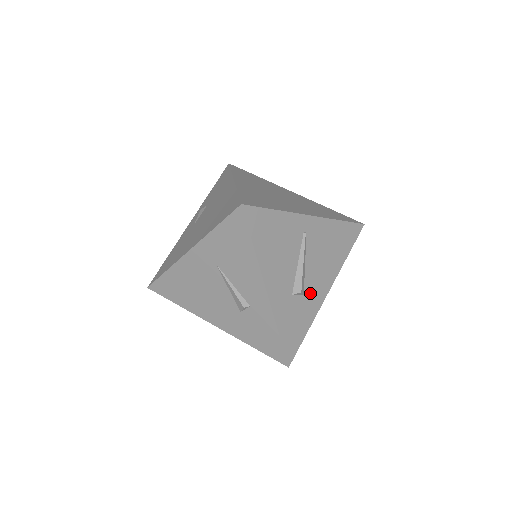
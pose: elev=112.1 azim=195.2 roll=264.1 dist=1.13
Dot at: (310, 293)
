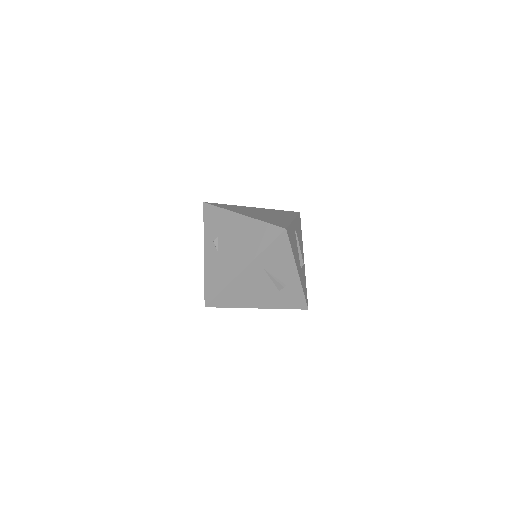
Dot at: occluded
